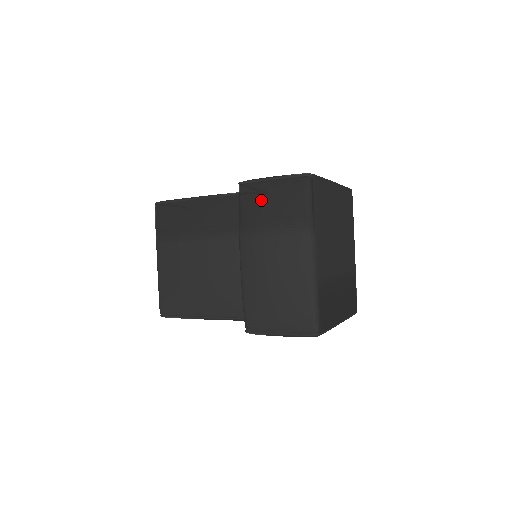
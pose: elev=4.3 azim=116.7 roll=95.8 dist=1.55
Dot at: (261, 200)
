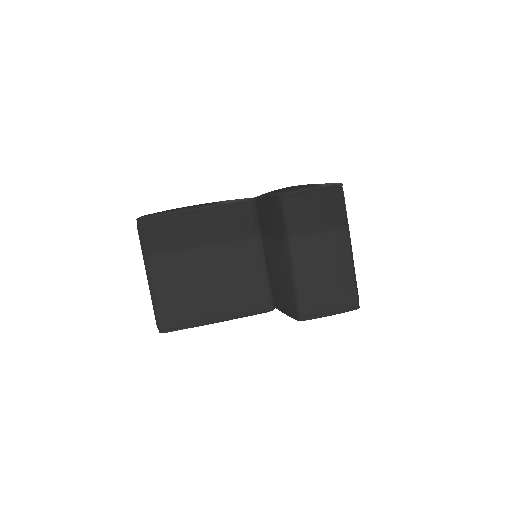
Dot at: (306, 208)
